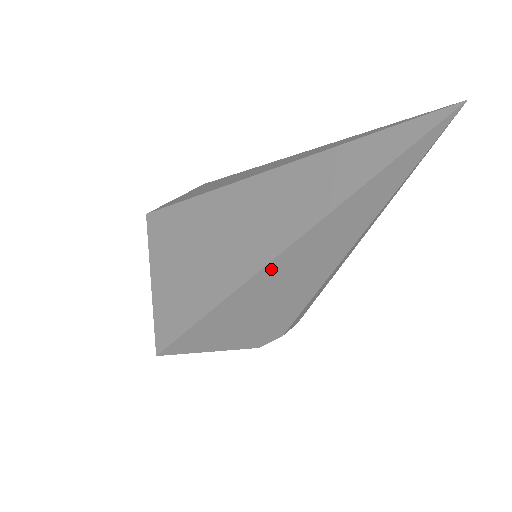
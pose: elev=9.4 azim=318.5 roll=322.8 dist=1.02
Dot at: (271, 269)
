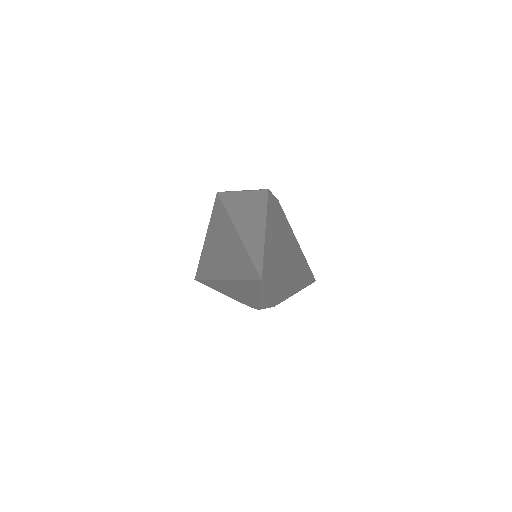
Dot at: (222, 282)
